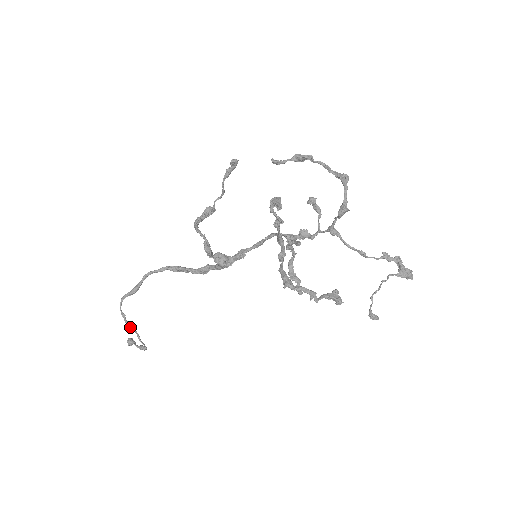
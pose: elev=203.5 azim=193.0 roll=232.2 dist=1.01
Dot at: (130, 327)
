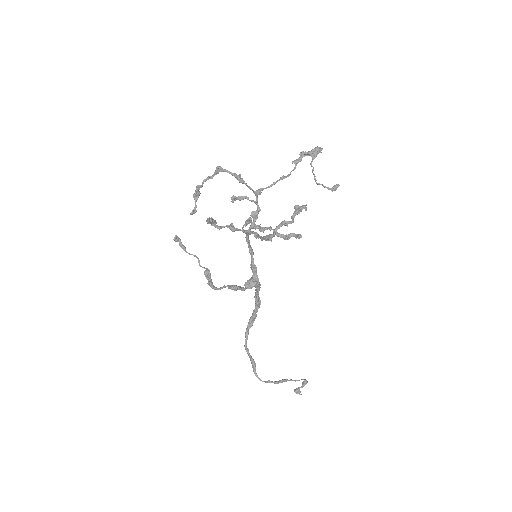
Dot at: (280, 382)
